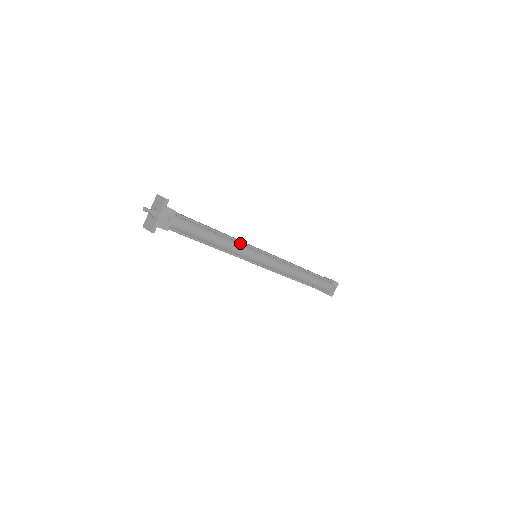
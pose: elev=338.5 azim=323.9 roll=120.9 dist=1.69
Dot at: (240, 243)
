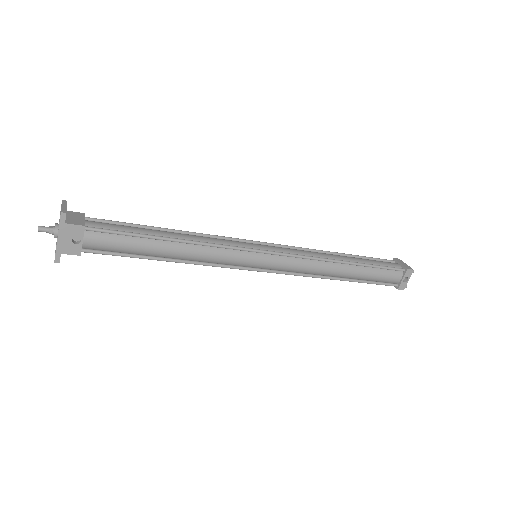
Dot at: (218, 246)
